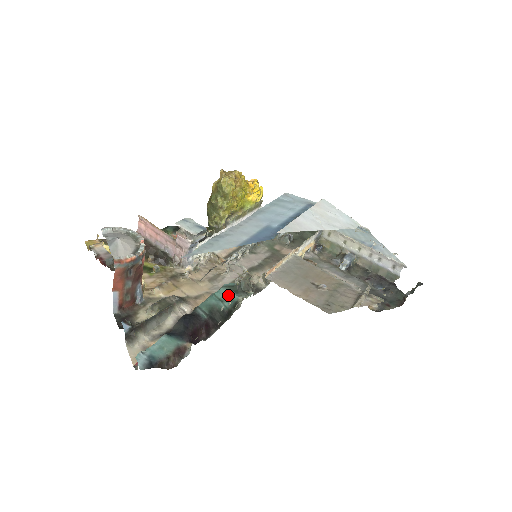
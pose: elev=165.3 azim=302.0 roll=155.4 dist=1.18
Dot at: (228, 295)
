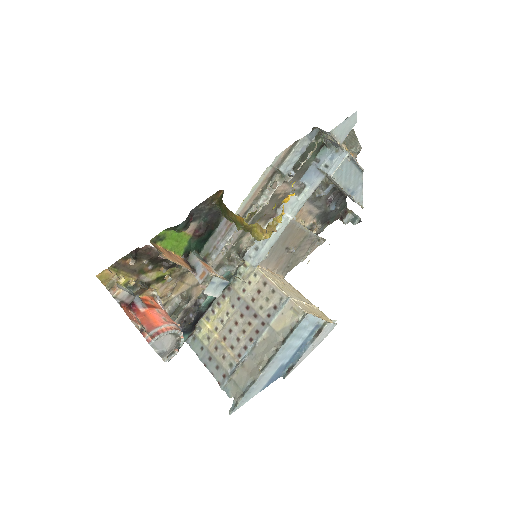
Dot at: occluded
